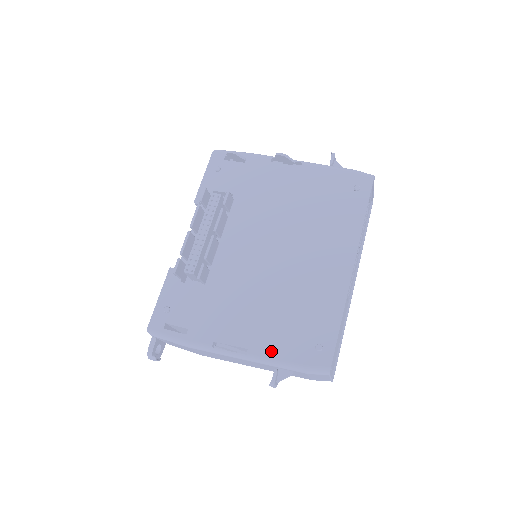
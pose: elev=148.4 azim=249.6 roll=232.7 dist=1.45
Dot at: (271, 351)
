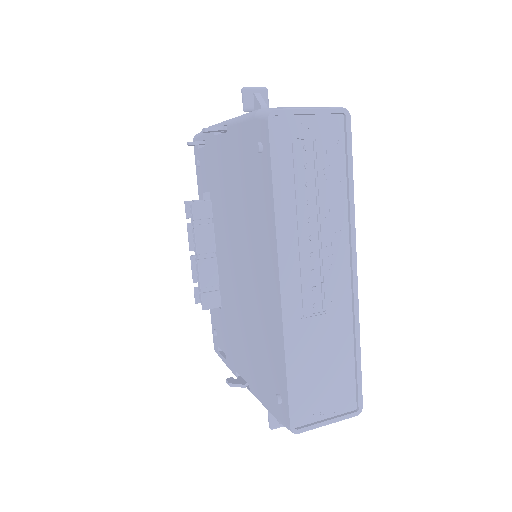
Dot at: (258, 392)
